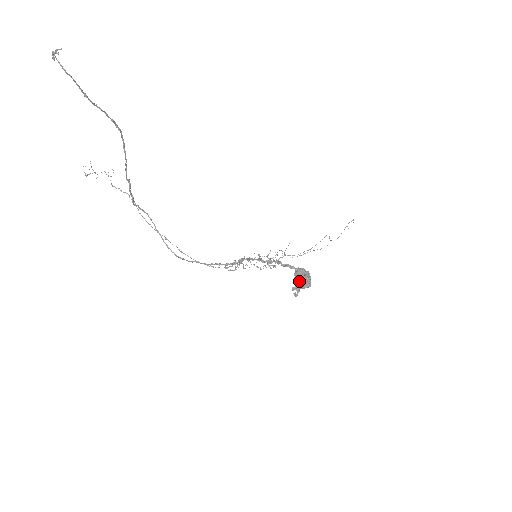
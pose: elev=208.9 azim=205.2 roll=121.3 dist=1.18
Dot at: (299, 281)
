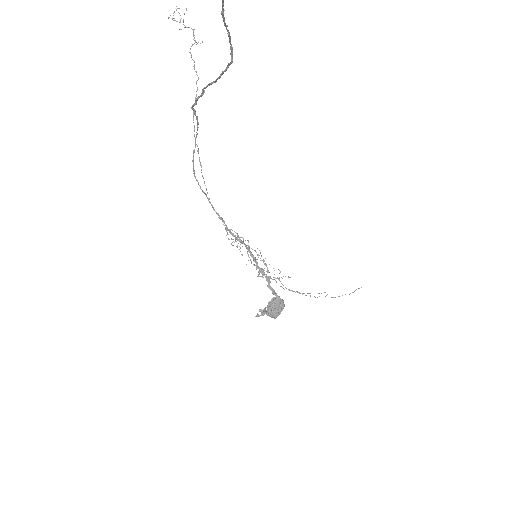
Dot at: (270, 310)
